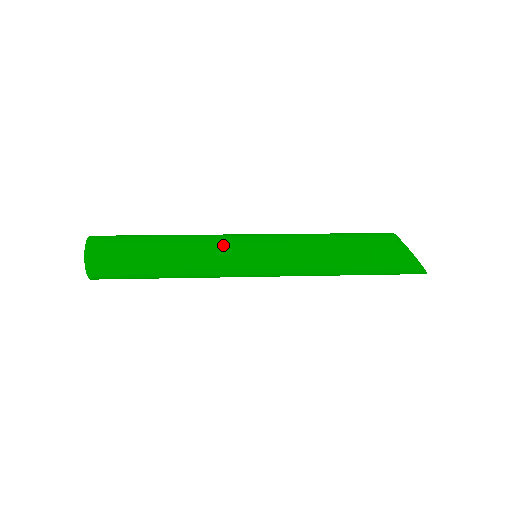
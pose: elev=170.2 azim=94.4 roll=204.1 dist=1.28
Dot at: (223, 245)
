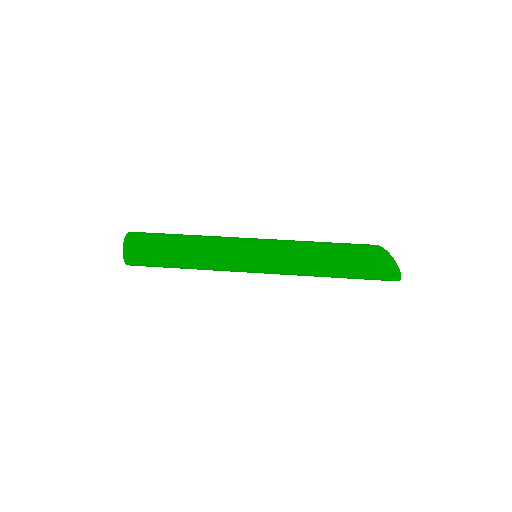
Dot at: (227, 250)
